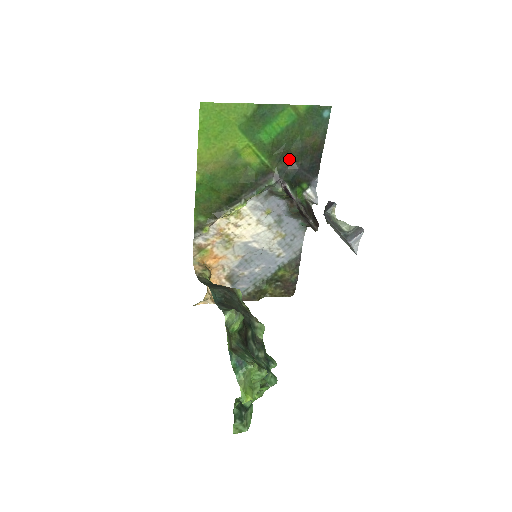
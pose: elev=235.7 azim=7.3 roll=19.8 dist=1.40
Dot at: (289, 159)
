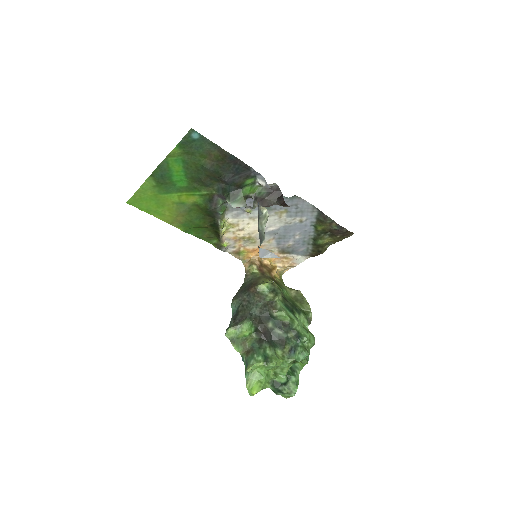
Dot at: (214, 179)
